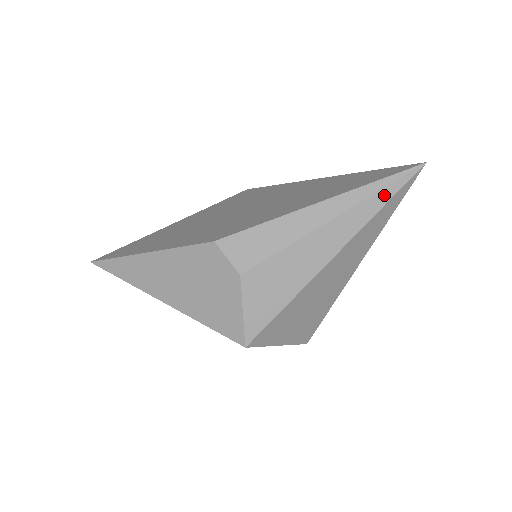
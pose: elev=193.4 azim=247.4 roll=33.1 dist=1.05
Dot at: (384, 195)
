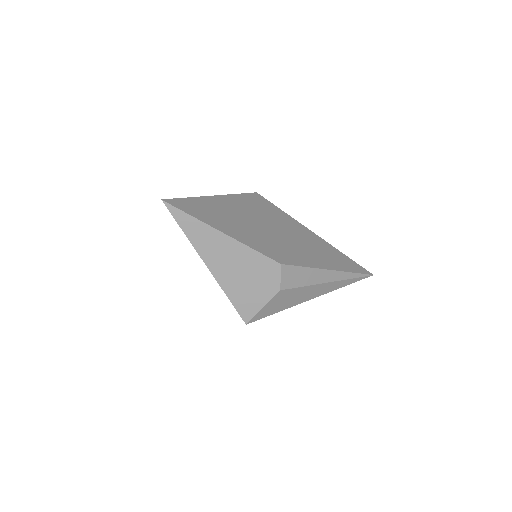
Dot at: (352, 281)
